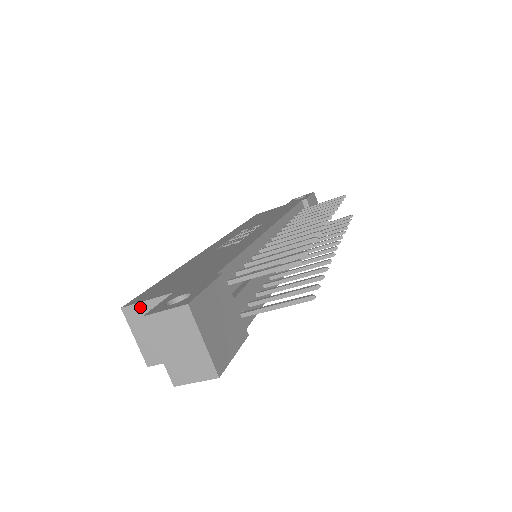
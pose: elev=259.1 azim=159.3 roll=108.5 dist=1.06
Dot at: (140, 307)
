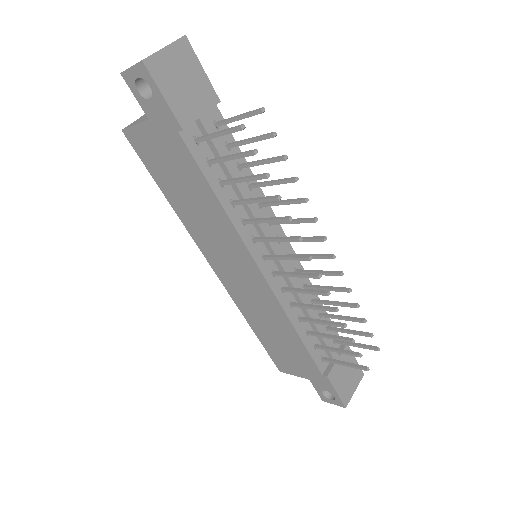
Dot at: occluded
